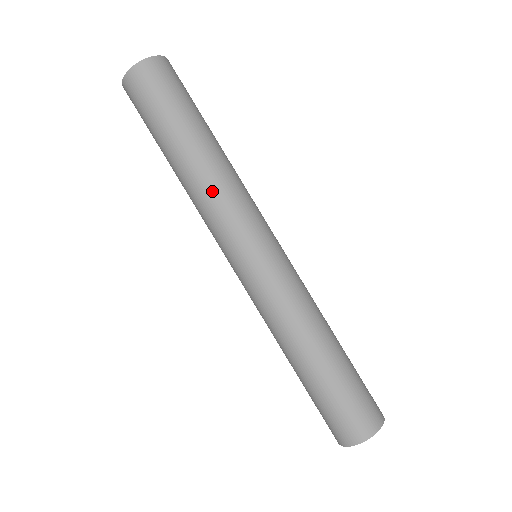
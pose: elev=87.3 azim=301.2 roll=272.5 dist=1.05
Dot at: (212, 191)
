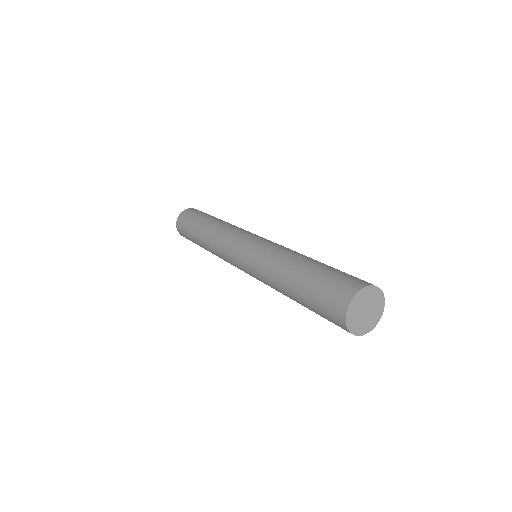
Dot at: (219, 231)
